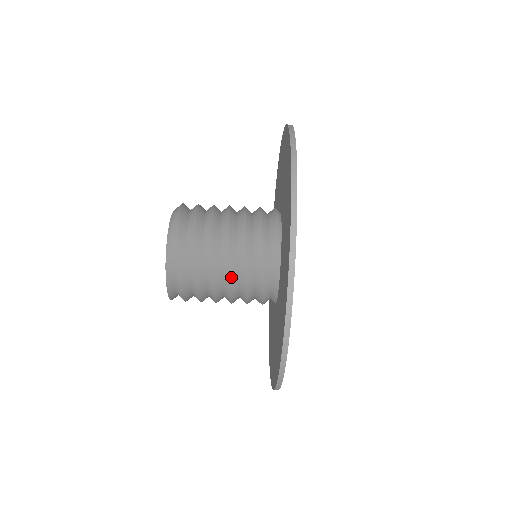
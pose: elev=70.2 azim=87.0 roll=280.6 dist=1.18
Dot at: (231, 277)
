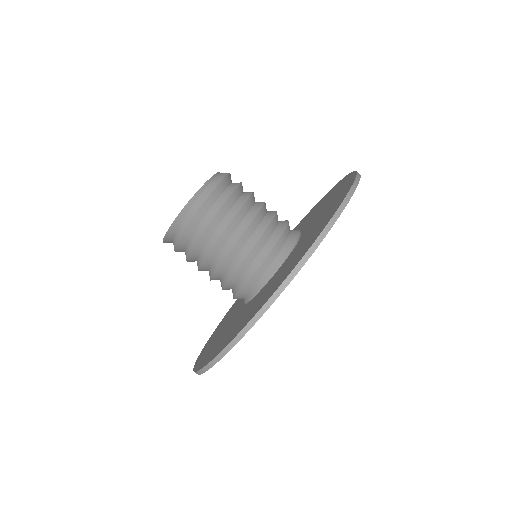
Dot at: (239, 242)
